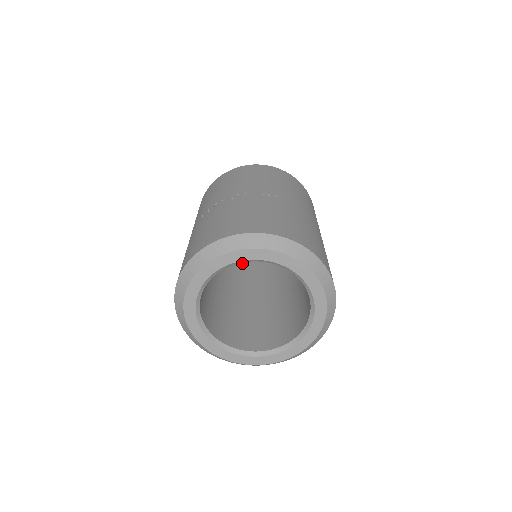
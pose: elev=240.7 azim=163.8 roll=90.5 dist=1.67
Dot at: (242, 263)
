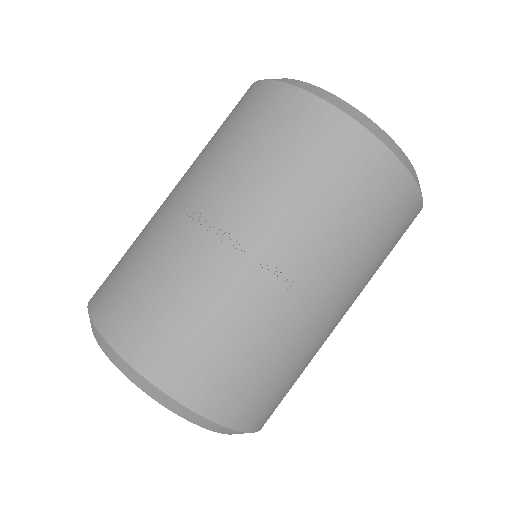
Dot at: occluded
